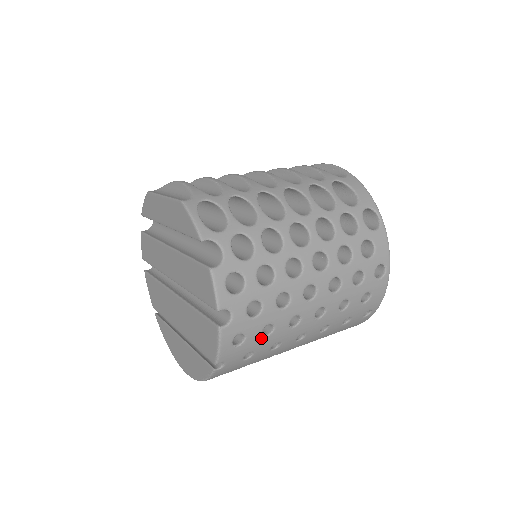
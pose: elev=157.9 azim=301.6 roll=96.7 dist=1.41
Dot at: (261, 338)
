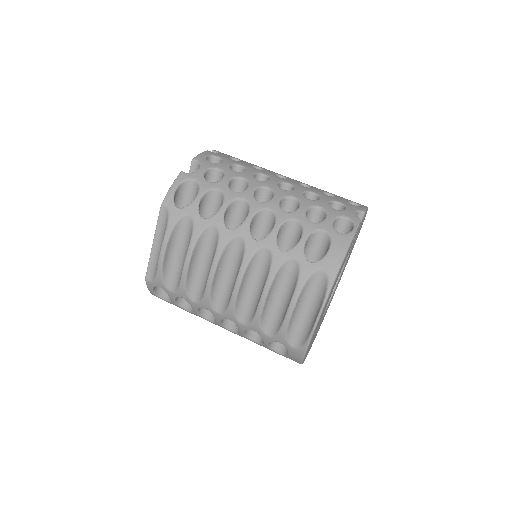
Dot at: occluded
